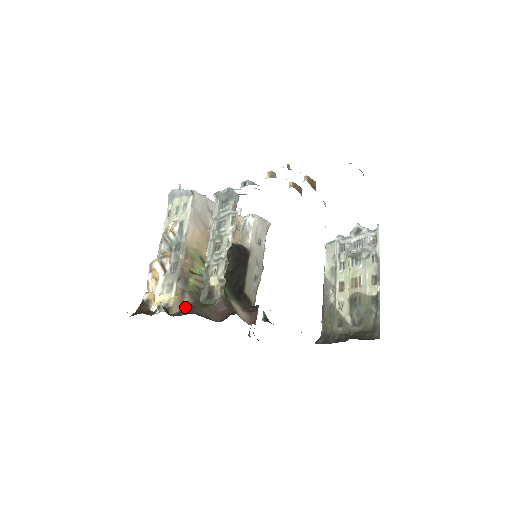
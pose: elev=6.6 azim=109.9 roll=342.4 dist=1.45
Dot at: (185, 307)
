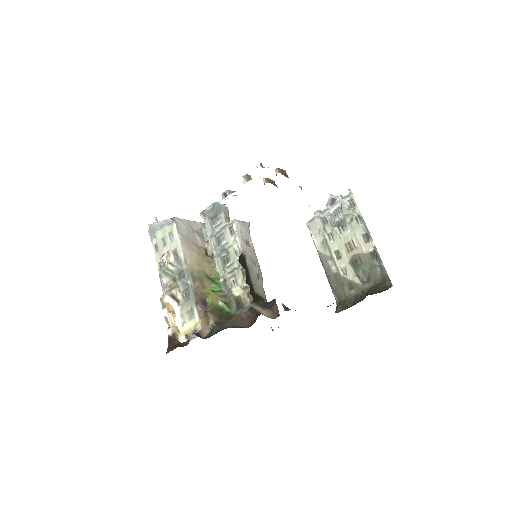
Dot at: (213, 326)
